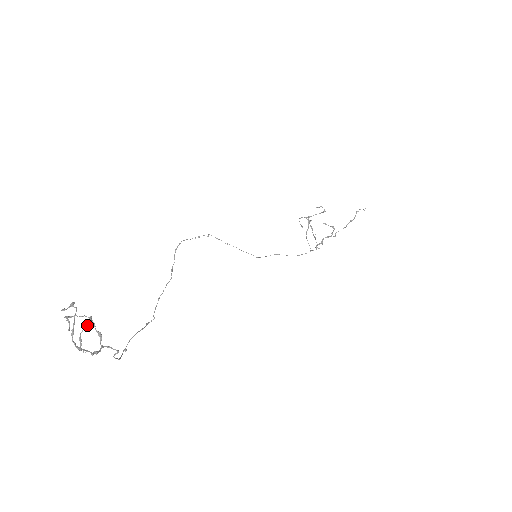
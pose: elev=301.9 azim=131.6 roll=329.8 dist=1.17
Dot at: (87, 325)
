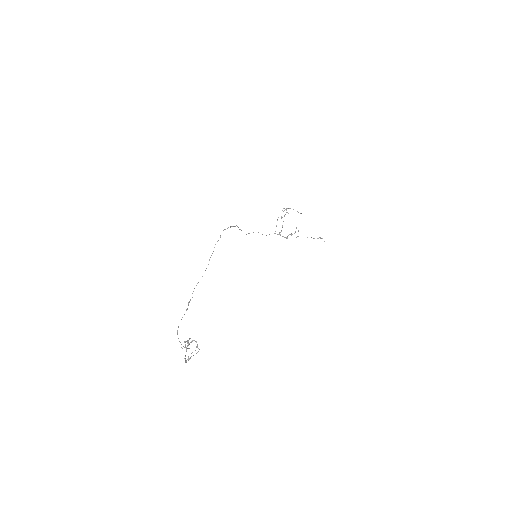
Dot at: occluded
